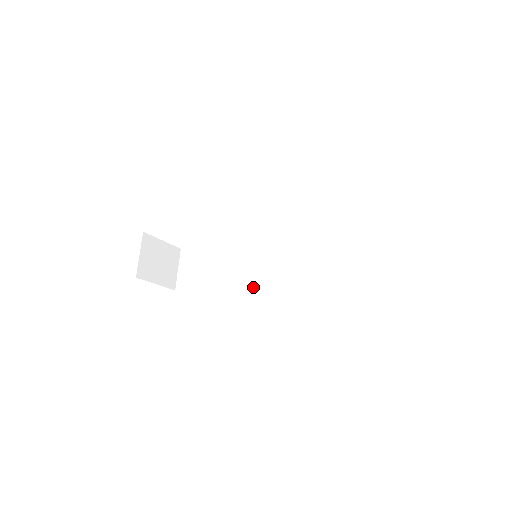
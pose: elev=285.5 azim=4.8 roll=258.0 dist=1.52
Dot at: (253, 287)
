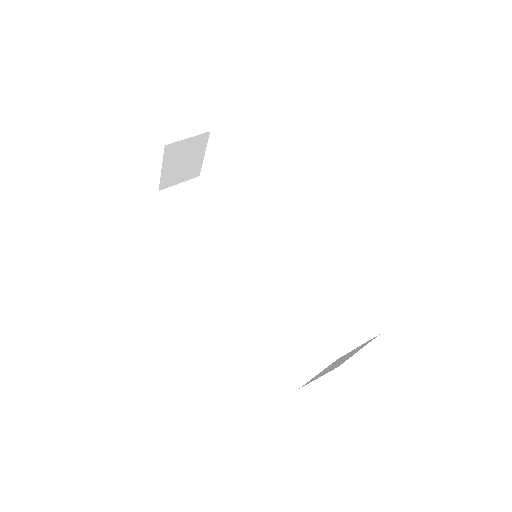
Dot at: (216, 268)
